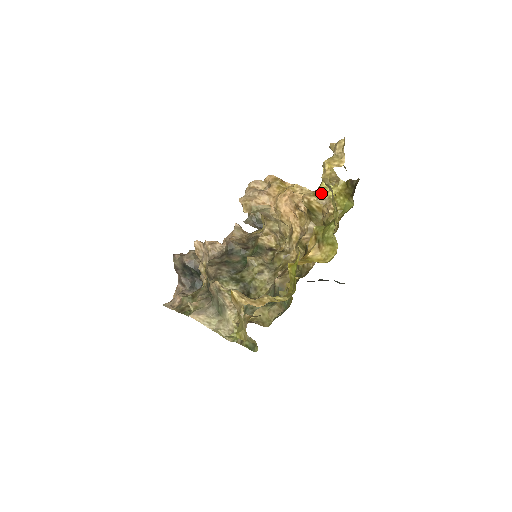
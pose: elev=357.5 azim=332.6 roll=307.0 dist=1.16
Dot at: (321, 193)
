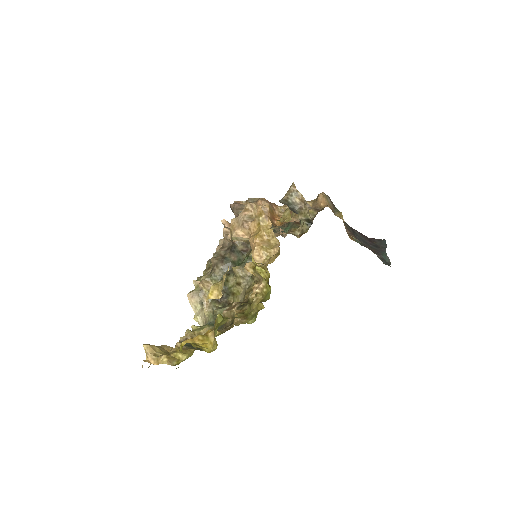
Dot at: (256, 271)
